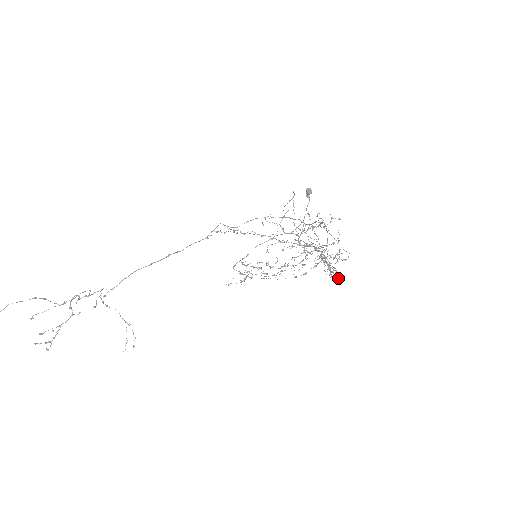
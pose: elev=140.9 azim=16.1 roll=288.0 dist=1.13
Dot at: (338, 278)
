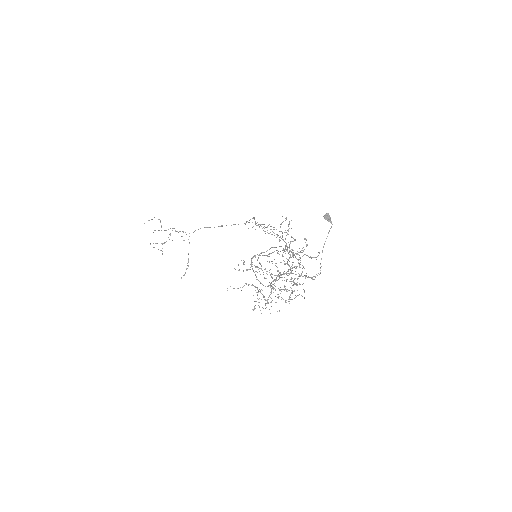
Dot at: occluded
